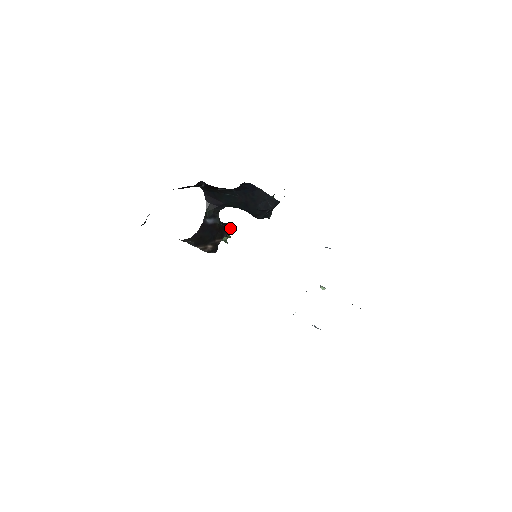
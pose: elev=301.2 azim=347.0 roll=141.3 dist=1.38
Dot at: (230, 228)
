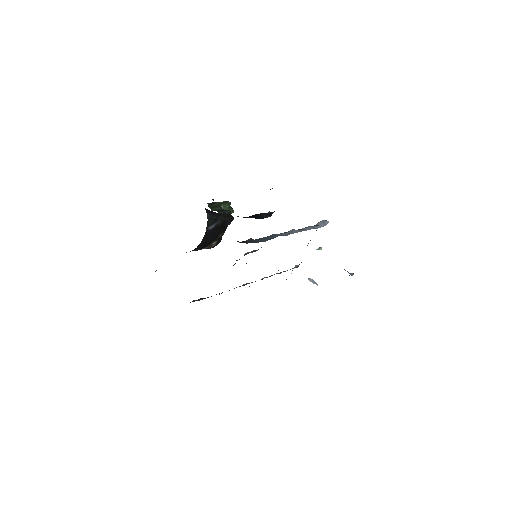
Dot at: (232, 217)
